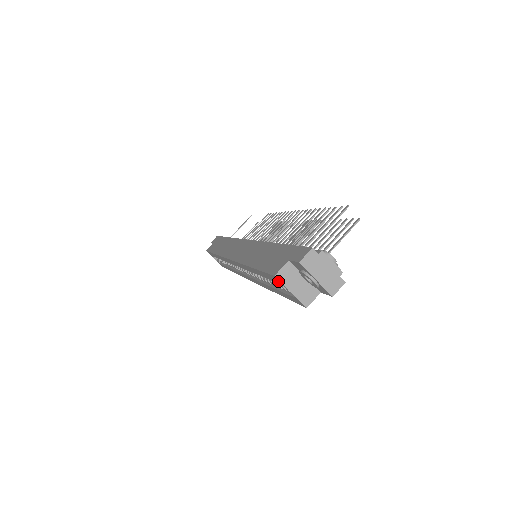
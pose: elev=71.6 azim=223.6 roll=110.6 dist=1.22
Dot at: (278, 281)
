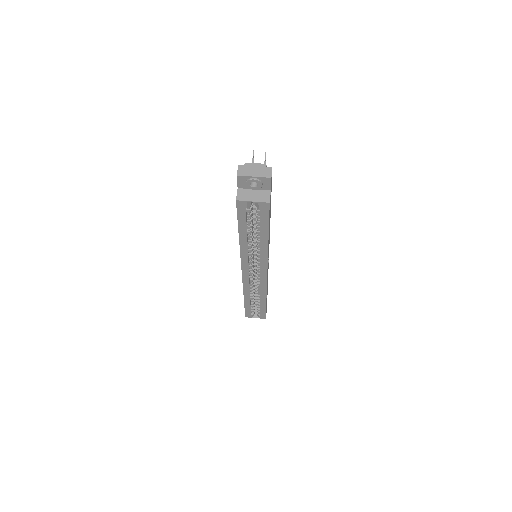
Dot at: (242, 204)
